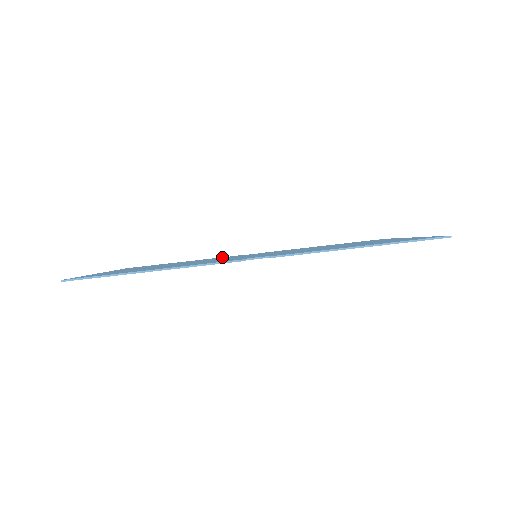
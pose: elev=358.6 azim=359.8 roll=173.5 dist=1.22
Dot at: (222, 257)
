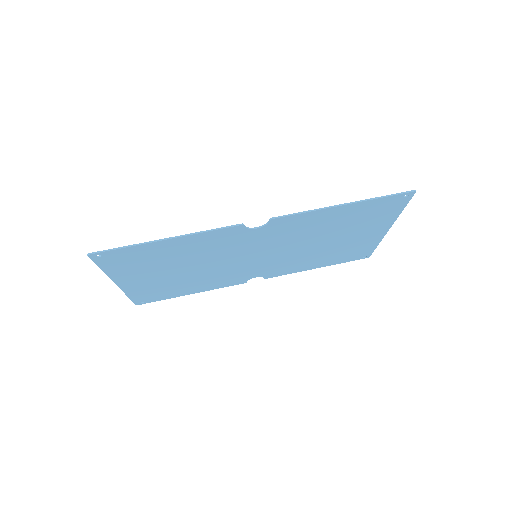
Dot at: (225, 283)
